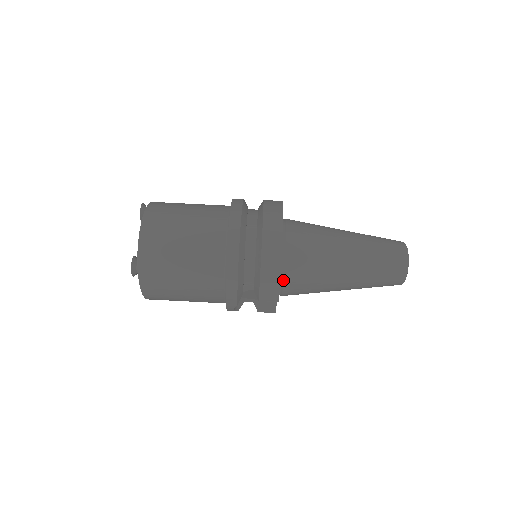
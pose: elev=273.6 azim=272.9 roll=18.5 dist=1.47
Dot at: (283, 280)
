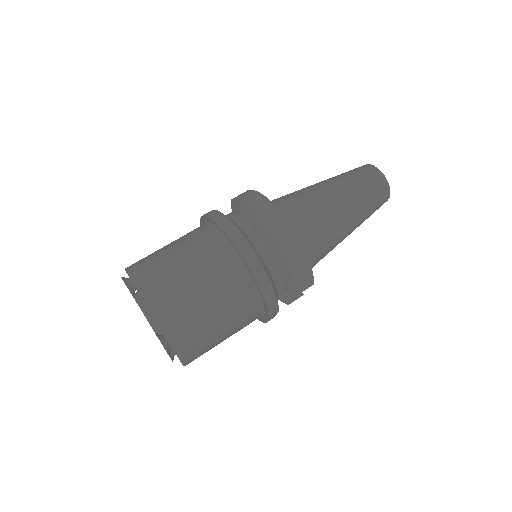
Dot at: occluded
